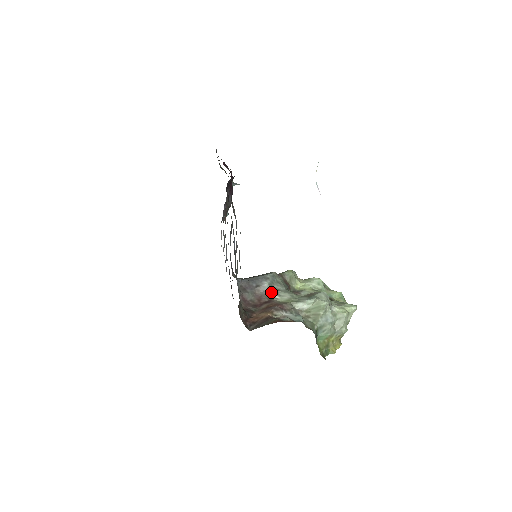
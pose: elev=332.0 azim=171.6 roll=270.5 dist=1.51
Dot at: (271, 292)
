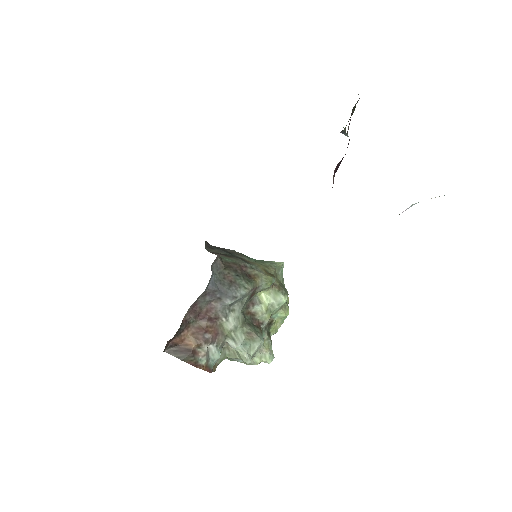
Dot at: (225, 311)
